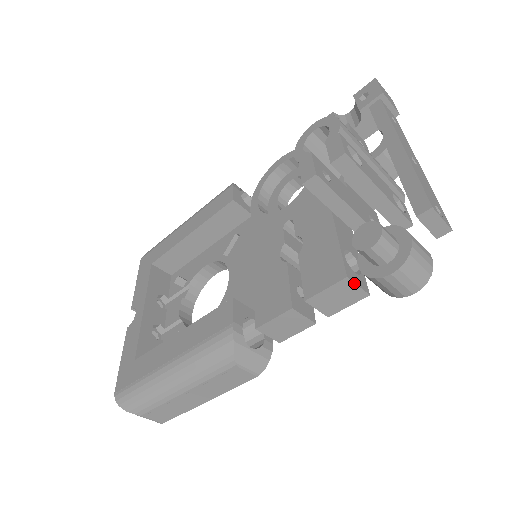
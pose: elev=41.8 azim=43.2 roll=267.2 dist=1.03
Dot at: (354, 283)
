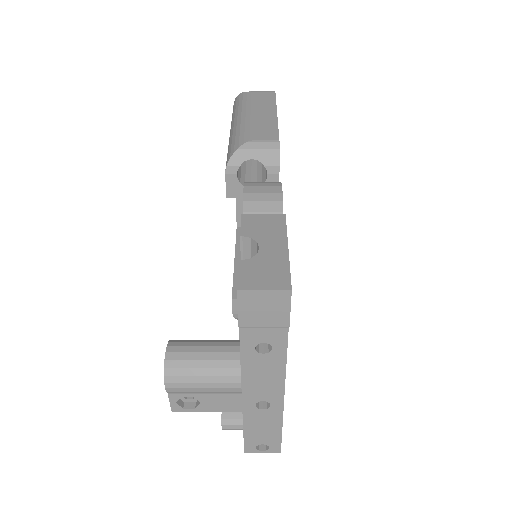
Dot at: occluded
